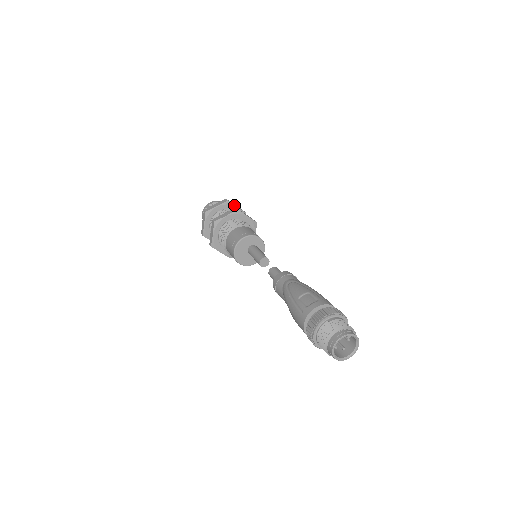
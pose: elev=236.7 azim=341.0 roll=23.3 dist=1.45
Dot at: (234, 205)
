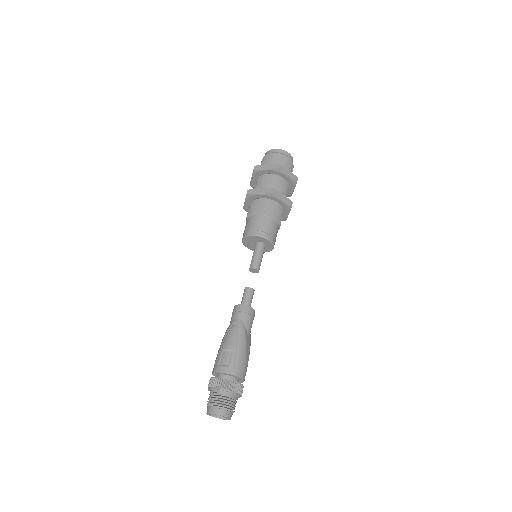
Dot at: (284, 173)
